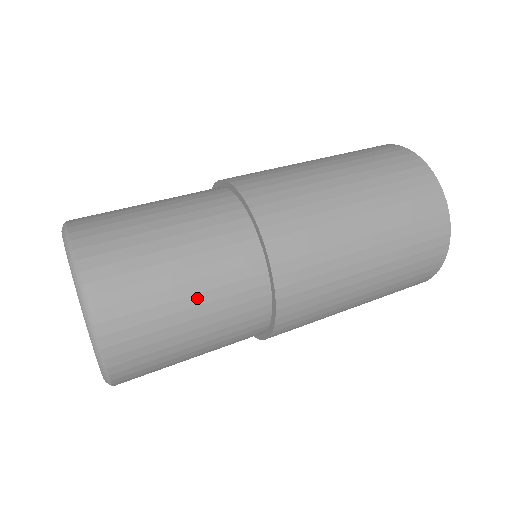
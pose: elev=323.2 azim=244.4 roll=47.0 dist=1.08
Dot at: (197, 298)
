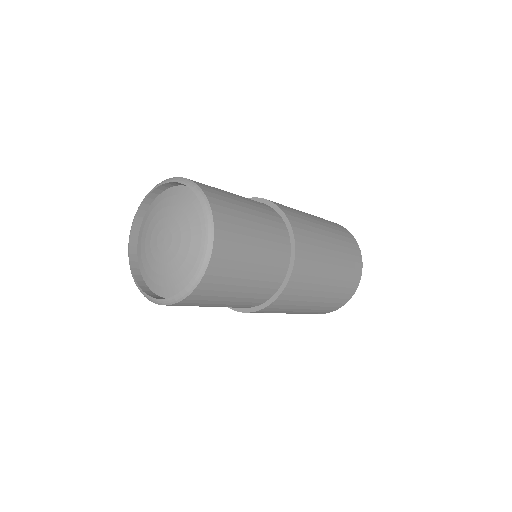
Dot at: (257, 267)
